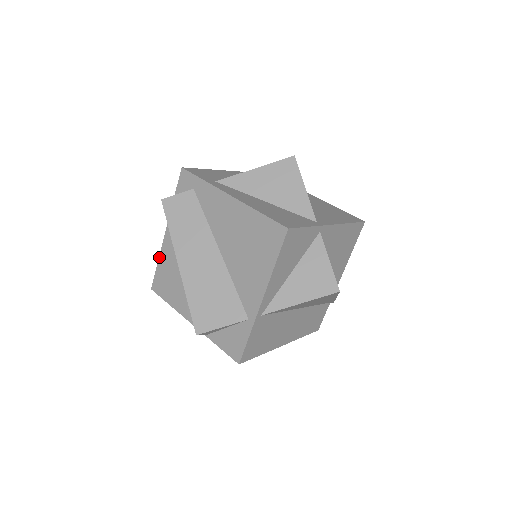
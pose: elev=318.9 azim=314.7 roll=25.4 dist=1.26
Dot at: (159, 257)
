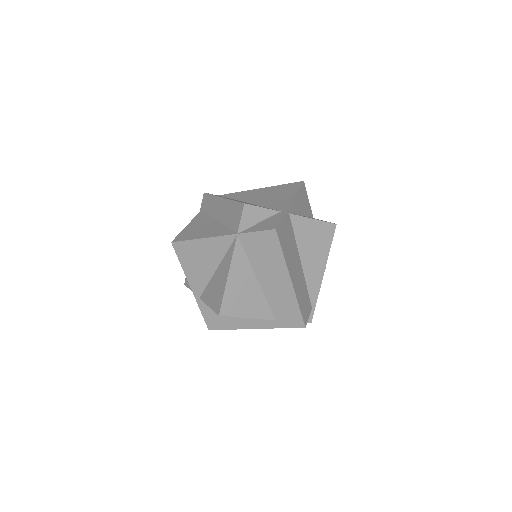
Dot at: (185, 227)
